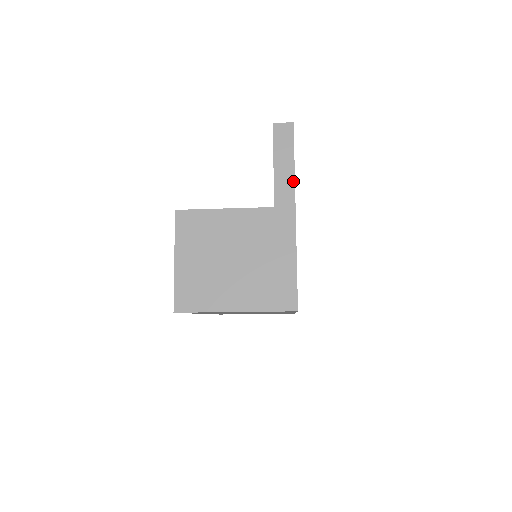
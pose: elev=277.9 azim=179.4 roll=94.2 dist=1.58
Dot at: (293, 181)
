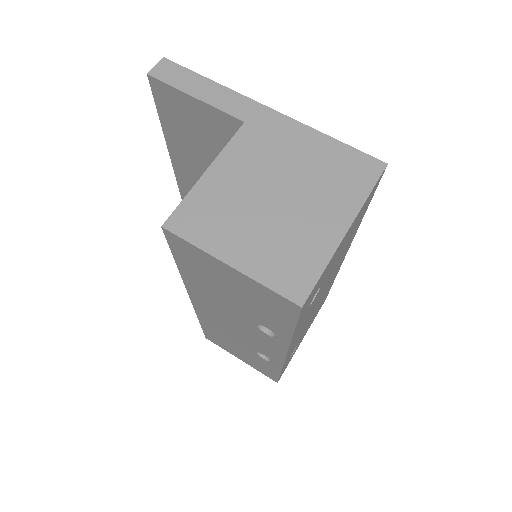
Dot at: (229, 90)
